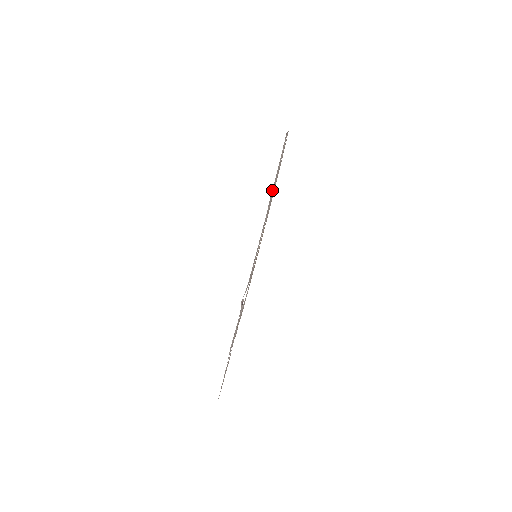
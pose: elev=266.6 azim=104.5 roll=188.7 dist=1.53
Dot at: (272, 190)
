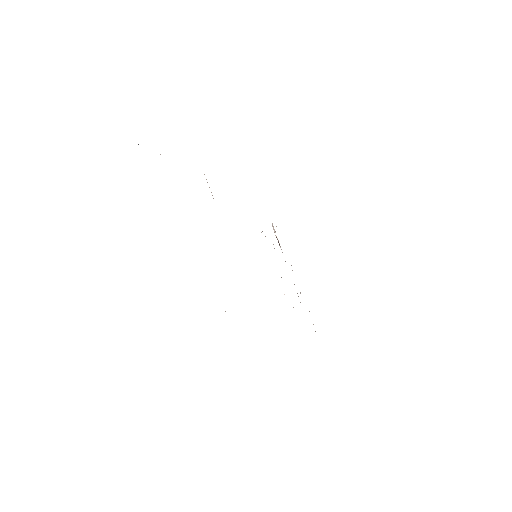
Dot at: occluded
